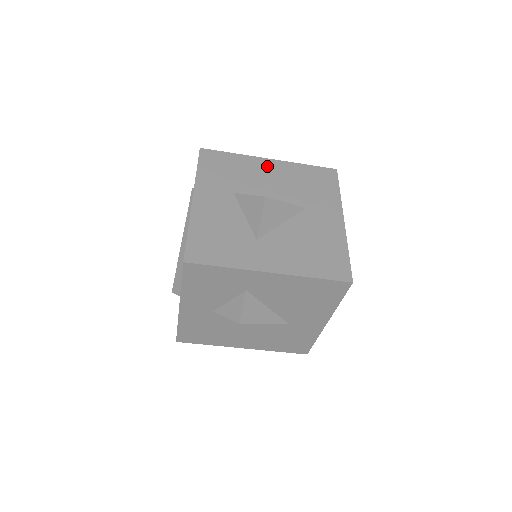
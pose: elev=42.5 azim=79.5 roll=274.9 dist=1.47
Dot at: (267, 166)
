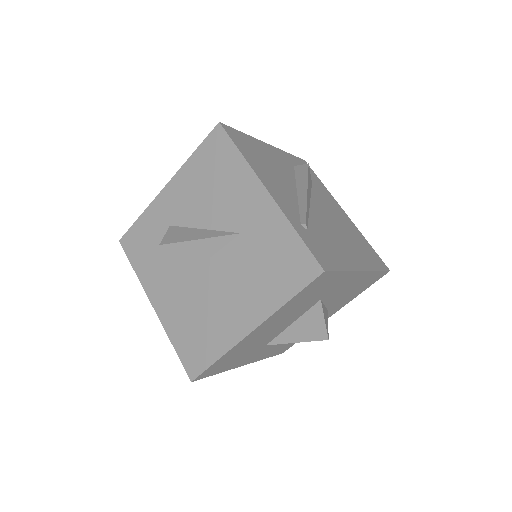
Dot at: occluded
